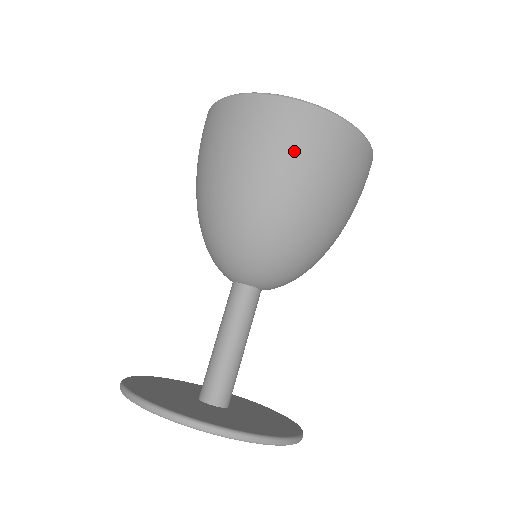
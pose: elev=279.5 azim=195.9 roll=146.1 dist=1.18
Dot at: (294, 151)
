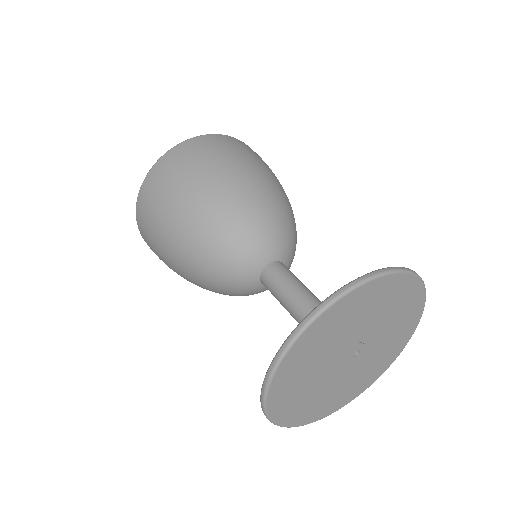
Dot at: (205, 158)
